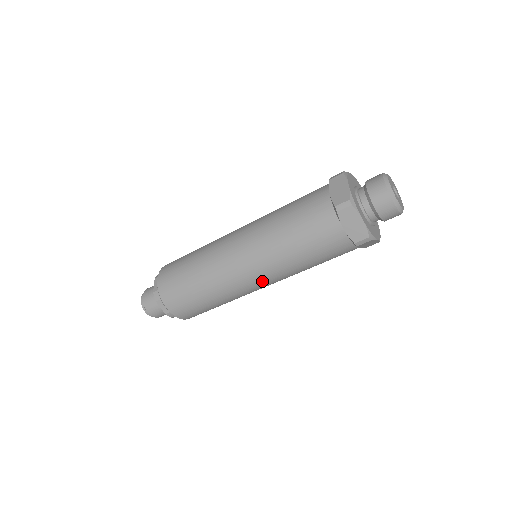
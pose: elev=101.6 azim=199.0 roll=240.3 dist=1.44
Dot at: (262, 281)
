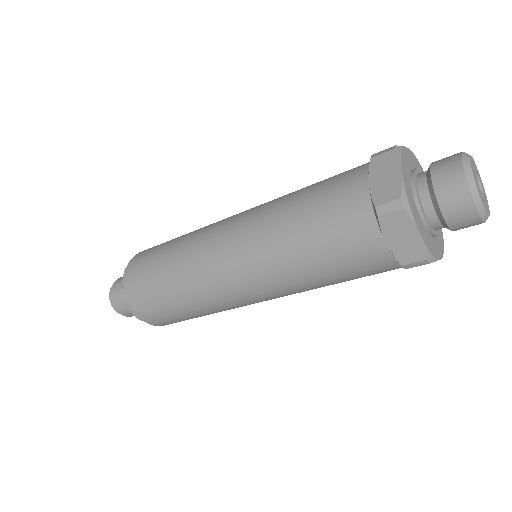
Dot at: (260, 297)
